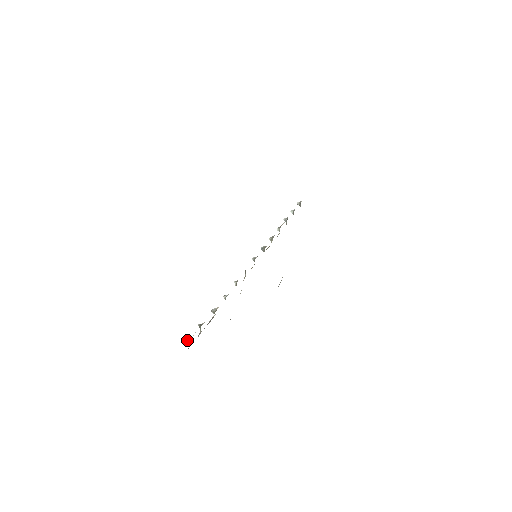
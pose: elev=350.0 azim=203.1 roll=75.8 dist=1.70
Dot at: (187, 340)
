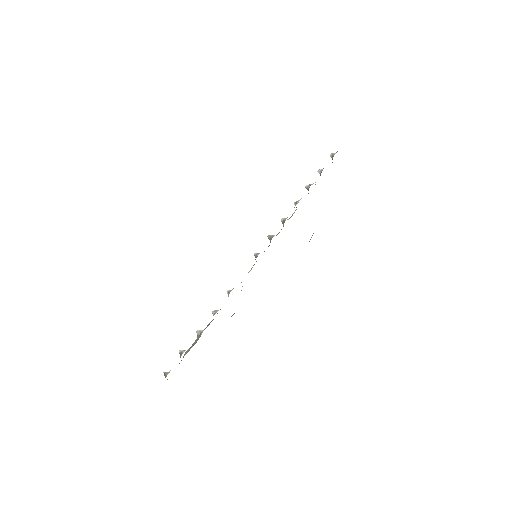
Dot at: (164, 373)
